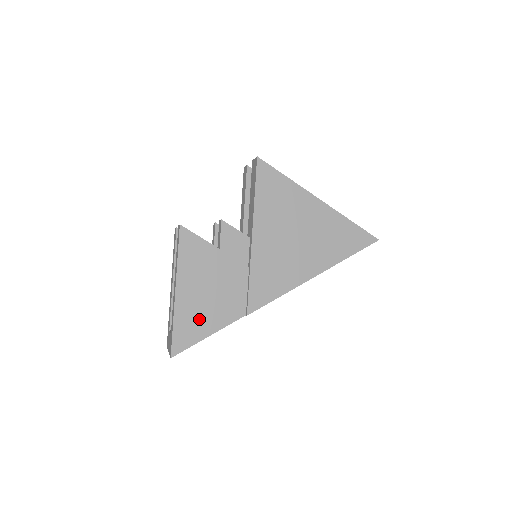
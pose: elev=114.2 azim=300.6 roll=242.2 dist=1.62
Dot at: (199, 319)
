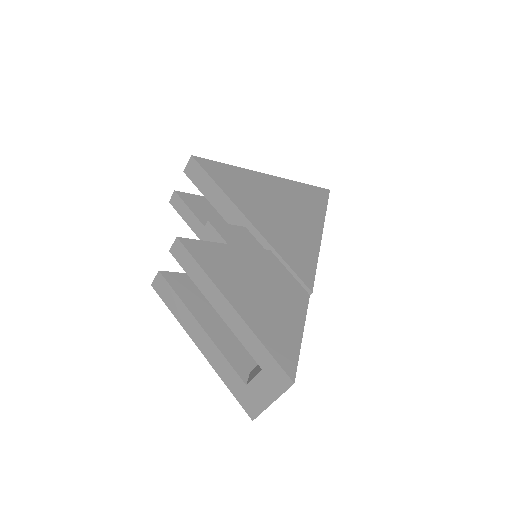
Dot at: (278, 322)
